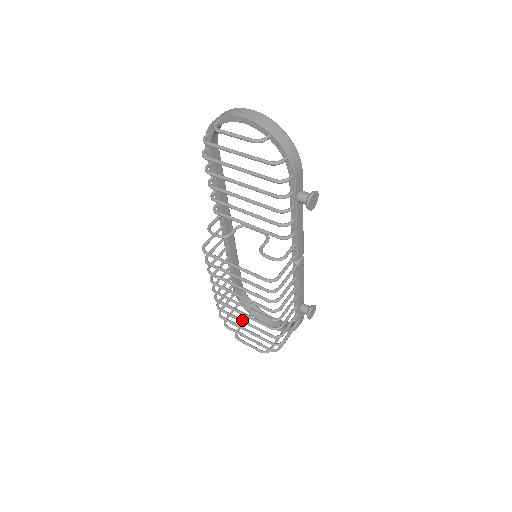
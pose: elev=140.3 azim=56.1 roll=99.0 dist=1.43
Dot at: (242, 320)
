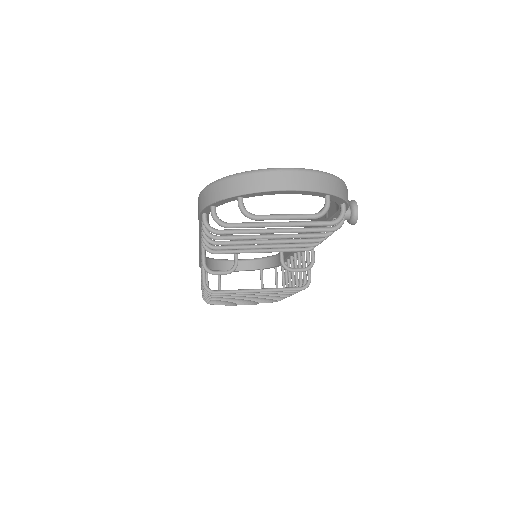
Dot at: occluded
